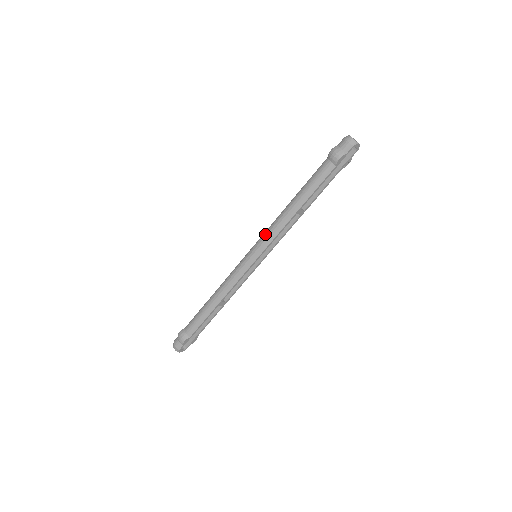
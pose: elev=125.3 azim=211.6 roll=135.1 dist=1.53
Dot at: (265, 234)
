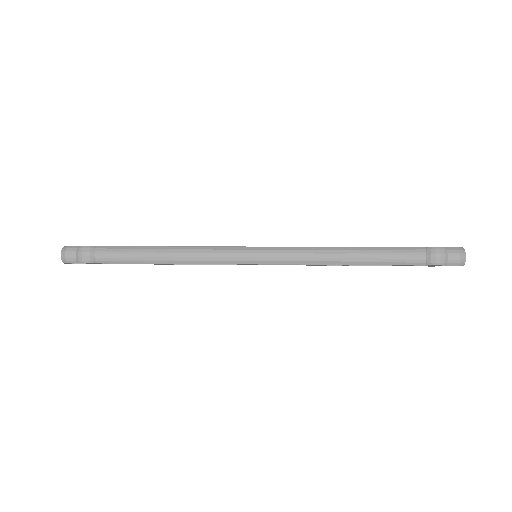
Dot at: (291, 251)
